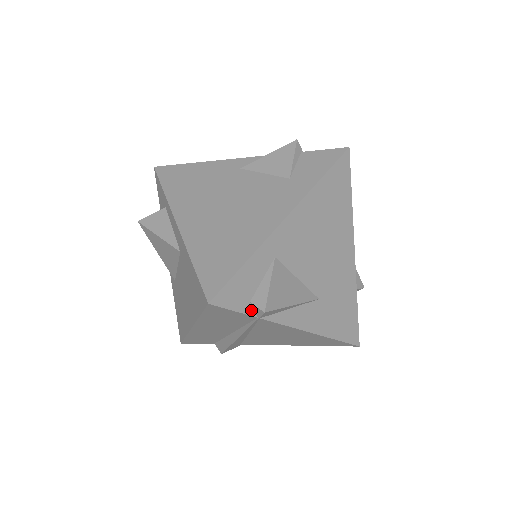
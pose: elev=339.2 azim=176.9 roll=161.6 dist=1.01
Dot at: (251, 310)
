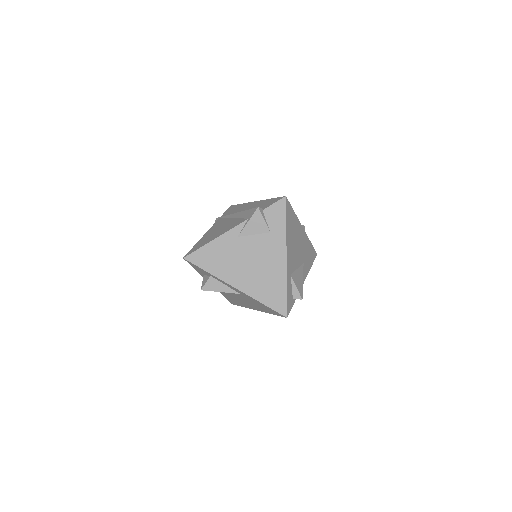
Dot at: (294, 300)
